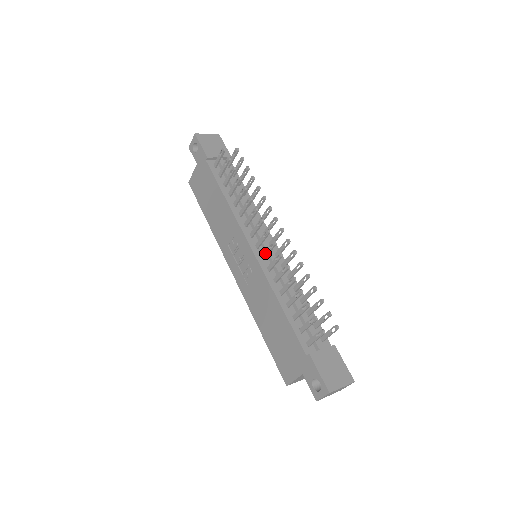
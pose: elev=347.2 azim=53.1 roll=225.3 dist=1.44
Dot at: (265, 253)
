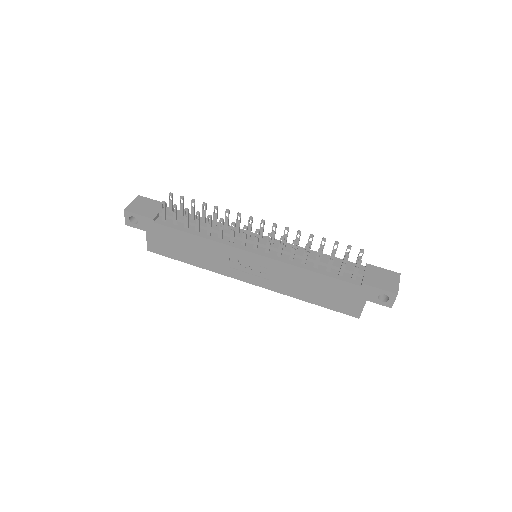
Dot at: (267, 247)
